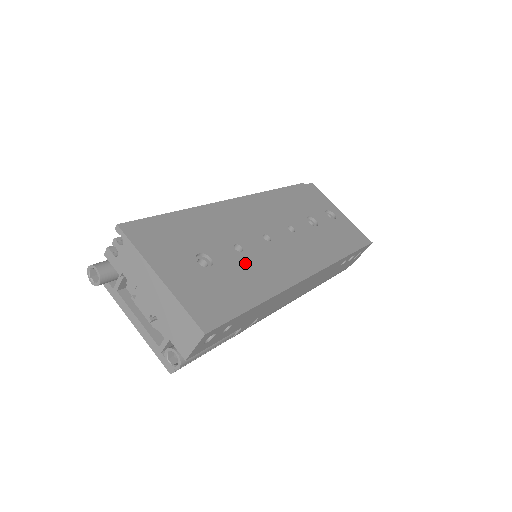
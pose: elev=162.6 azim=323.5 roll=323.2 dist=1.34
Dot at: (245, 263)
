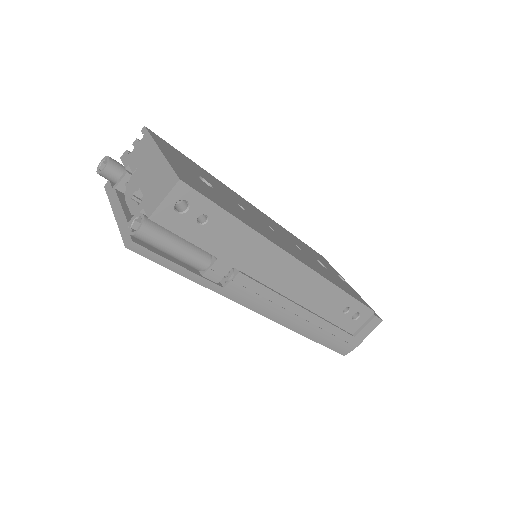
Dot at: (243, 211)
